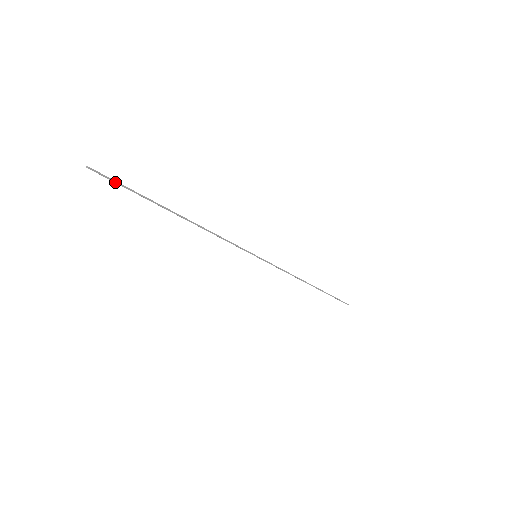
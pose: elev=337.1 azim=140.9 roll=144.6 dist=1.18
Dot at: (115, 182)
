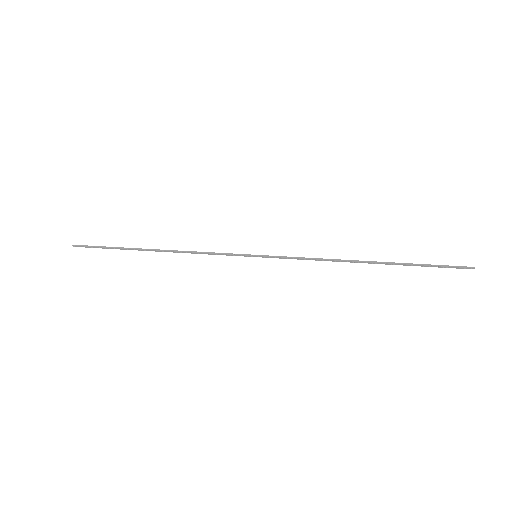
Dot at: (92, 247)
